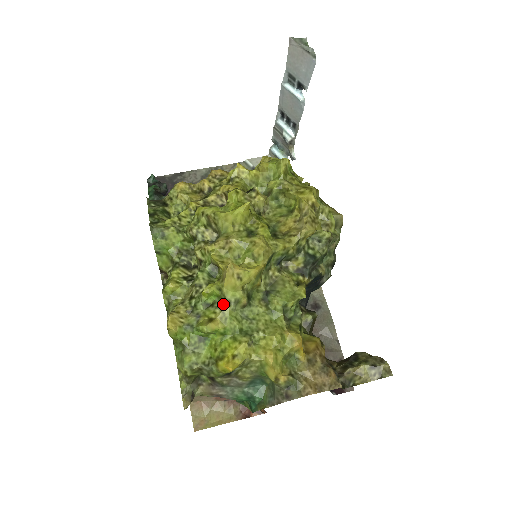
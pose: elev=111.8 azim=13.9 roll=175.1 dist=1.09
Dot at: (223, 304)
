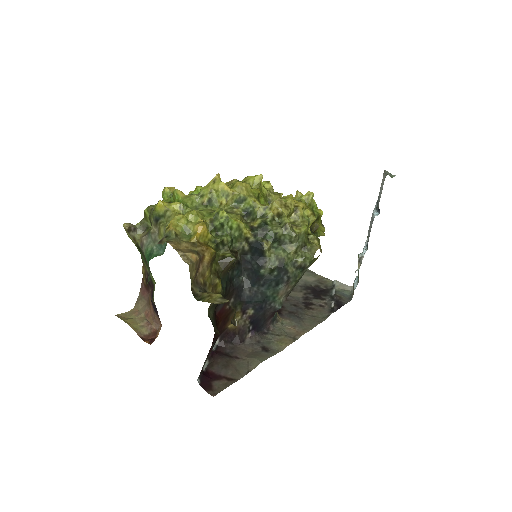
Dot at: (196, 195)
